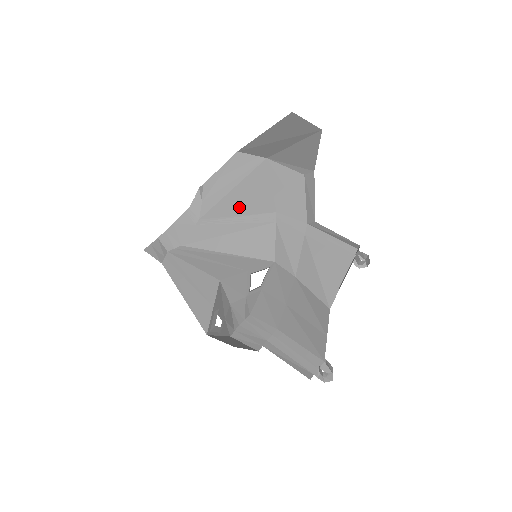
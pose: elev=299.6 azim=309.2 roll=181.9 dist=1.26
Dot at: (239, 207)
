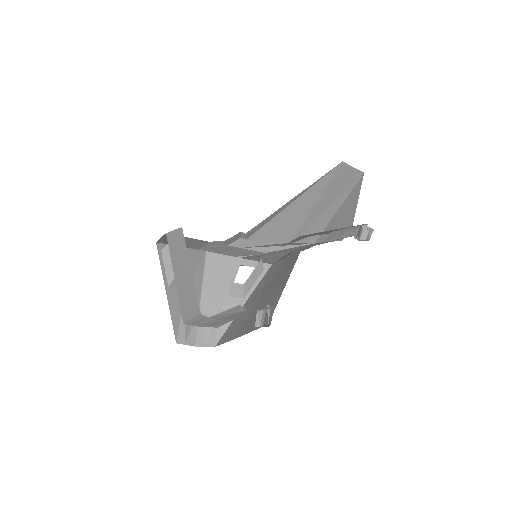
Dot at: occluded
